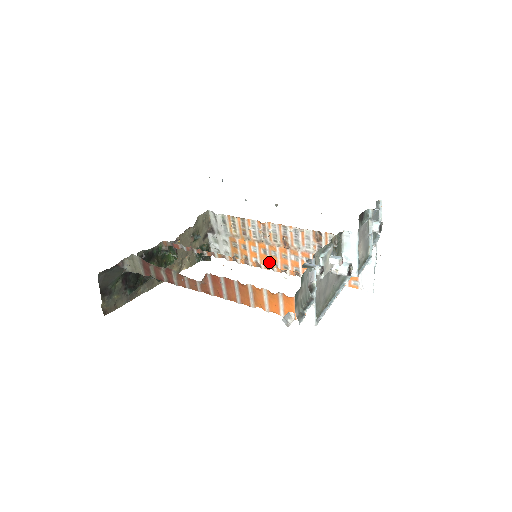
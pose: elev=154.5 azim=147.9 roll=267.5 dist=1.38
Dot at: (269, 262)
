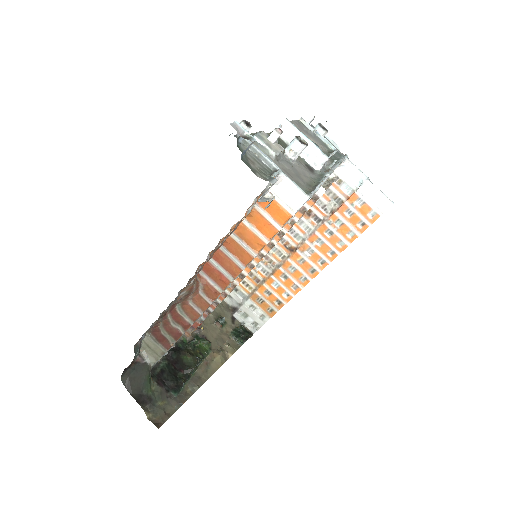
Dot at: (297, 282)
